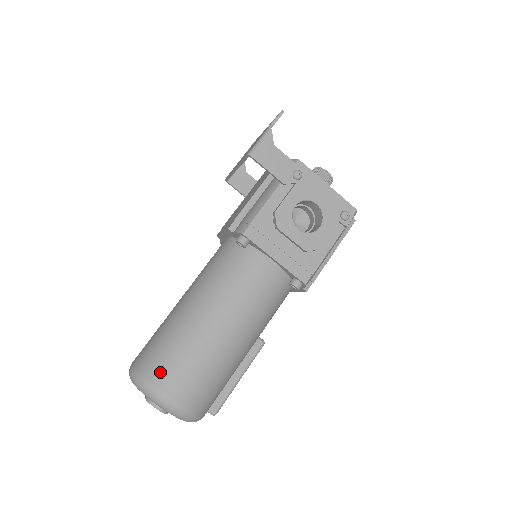
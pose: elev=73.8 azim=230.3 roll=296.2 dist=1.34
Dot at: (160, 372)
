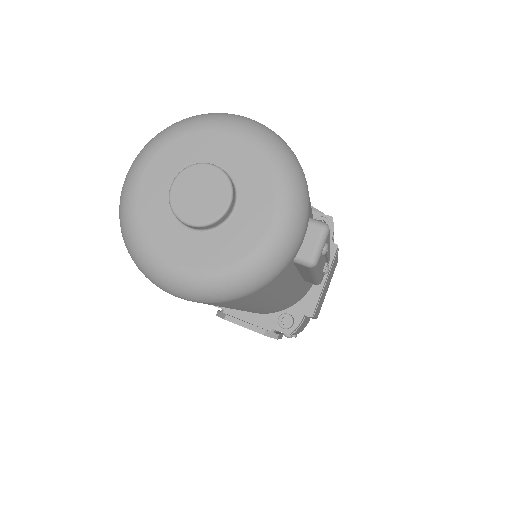
Dot at: occluded
